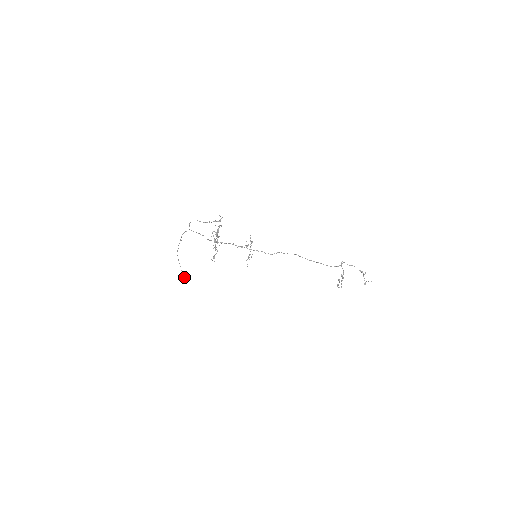
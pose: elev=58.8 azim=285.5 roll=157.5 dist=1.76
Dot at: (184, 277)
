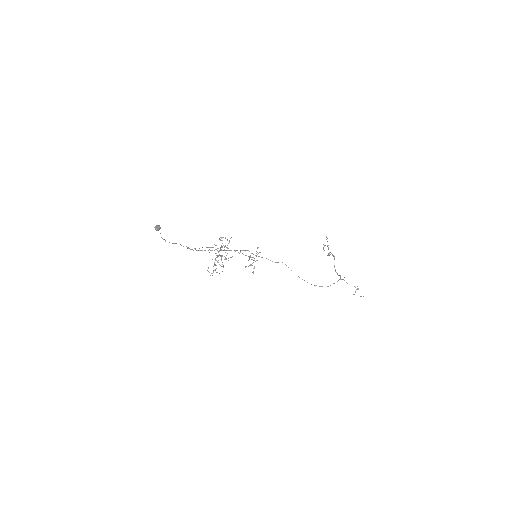
Dot at: (160, 228)
